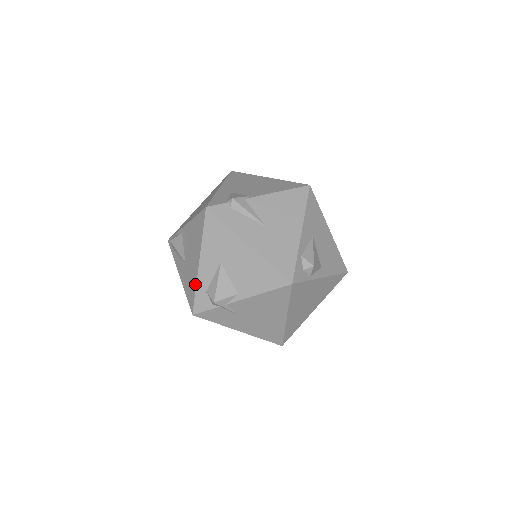
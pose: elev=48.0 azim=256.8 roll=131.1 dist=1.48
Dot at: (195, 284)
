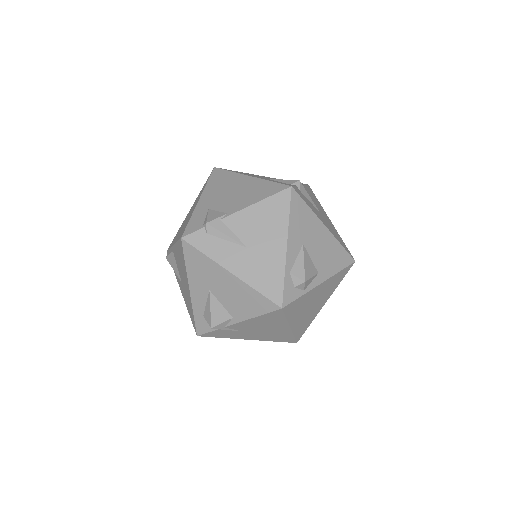
Dot at: (192, 309)
